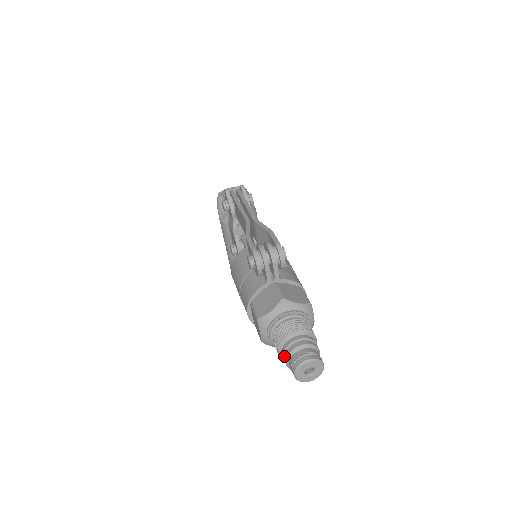
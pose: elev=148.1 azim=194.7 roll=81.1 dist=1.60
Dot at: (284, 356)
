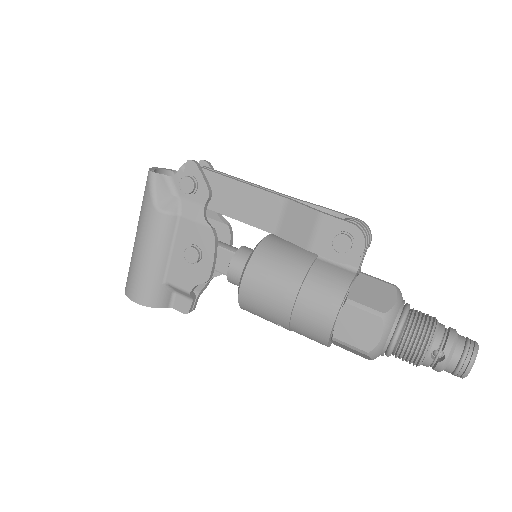
Dot at: (443, 351)
